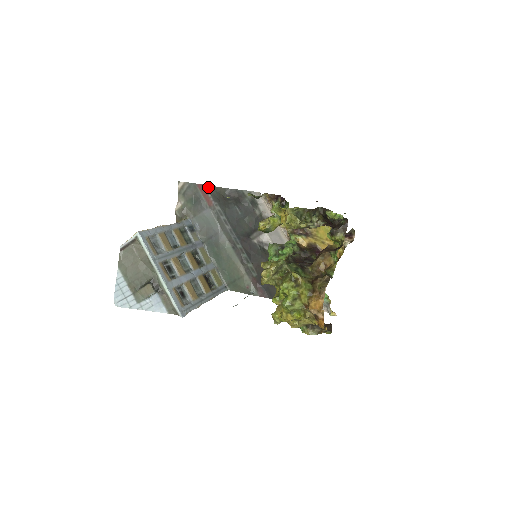
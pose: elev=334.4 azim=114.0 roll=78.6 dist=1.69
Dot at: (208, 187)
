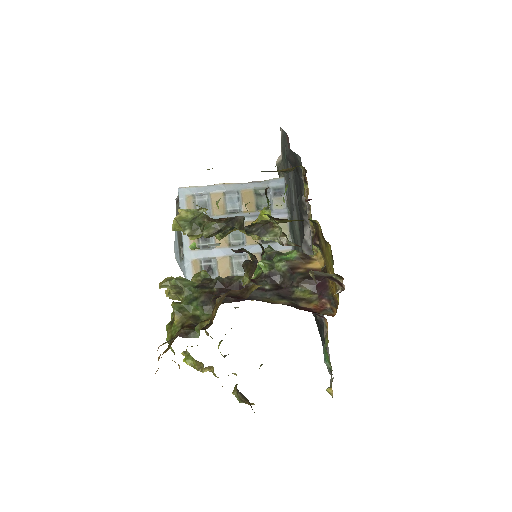
Dot at: occluded
